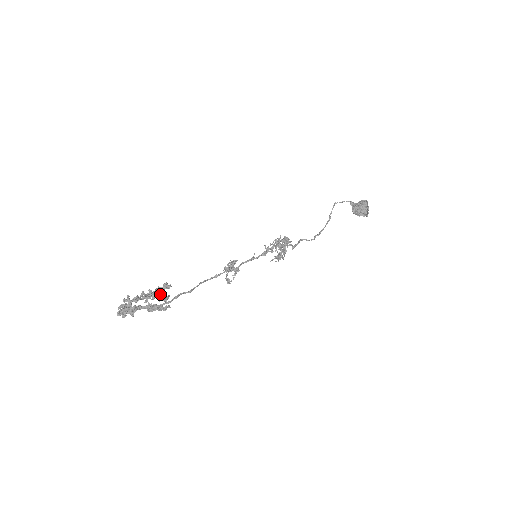
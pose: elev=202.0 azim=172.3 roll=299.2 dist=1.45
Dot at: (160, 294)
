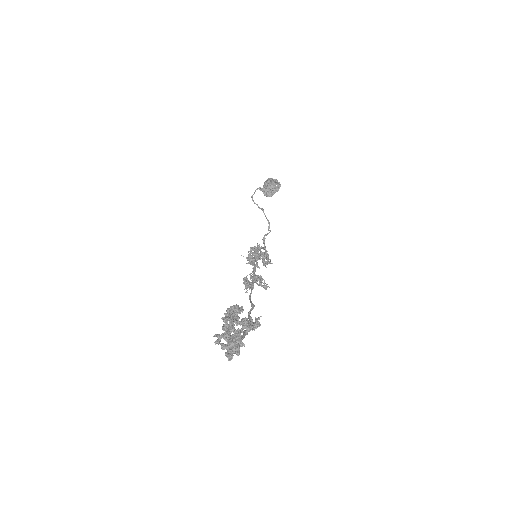
Dot at: (238, 308)
